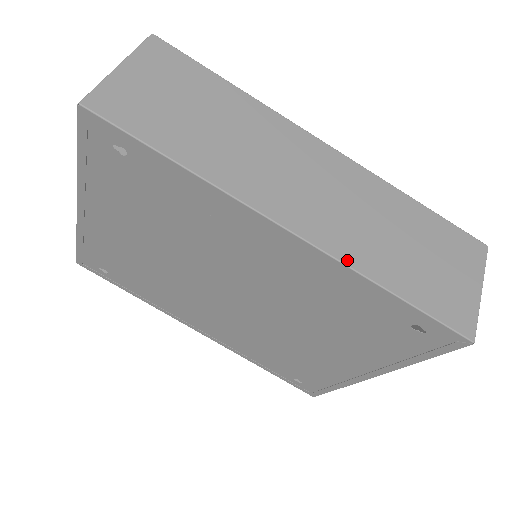
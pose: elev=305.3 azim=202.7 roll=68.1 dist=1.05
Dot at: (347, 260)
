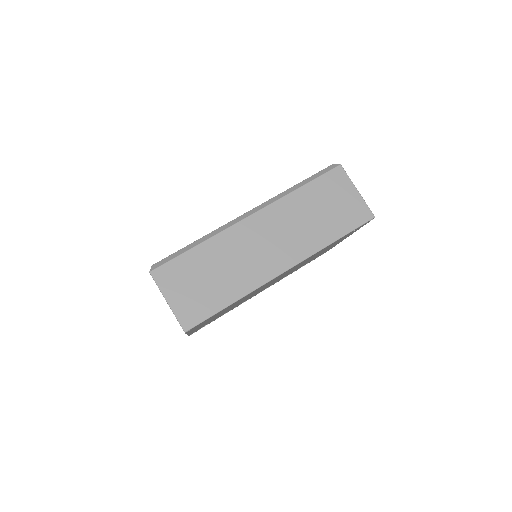
Dot at: (312, 252)
